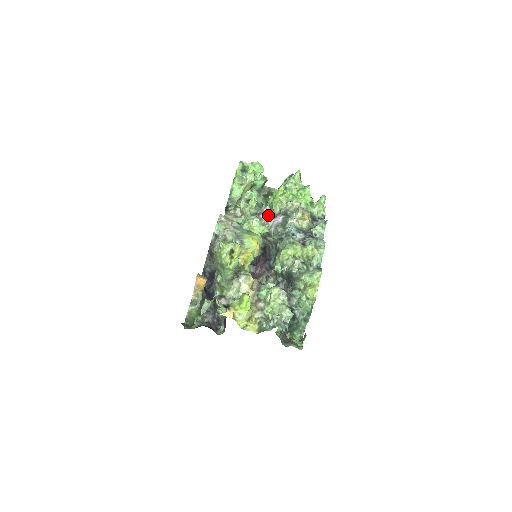
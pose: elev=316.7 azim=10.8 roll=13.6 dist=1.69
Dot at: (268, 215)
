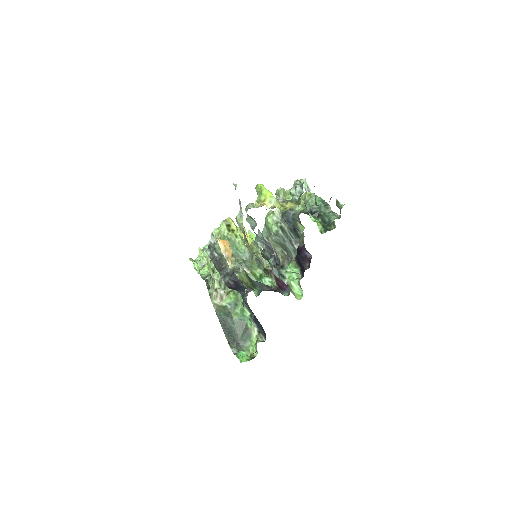
Dot at: occluded
